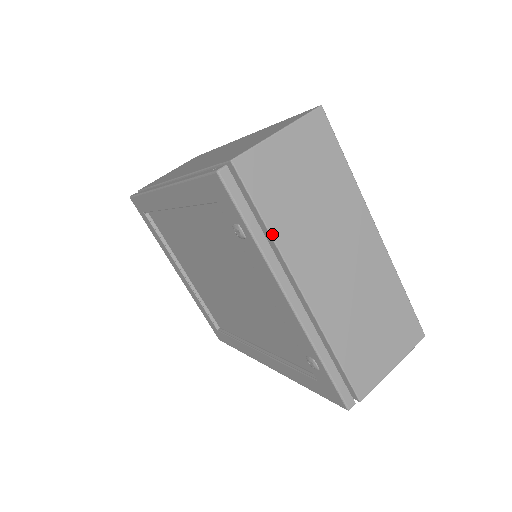
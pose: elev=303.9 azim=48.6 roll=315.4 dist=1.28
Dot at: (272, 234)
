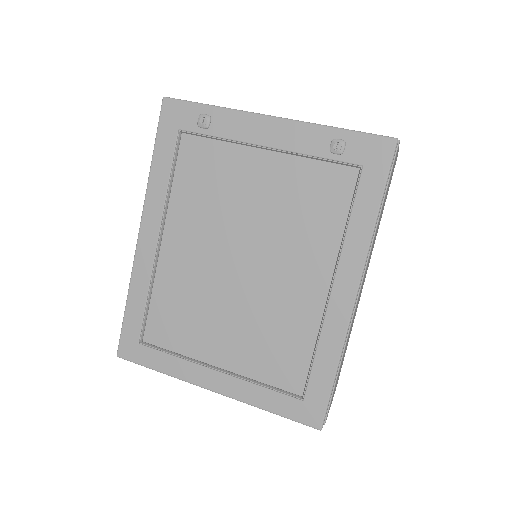
Dot at: occluded
